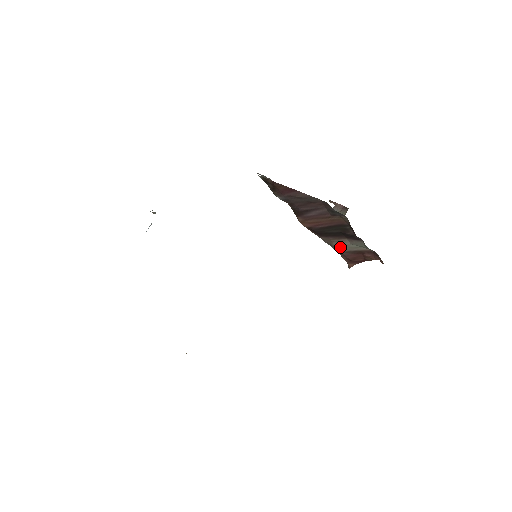
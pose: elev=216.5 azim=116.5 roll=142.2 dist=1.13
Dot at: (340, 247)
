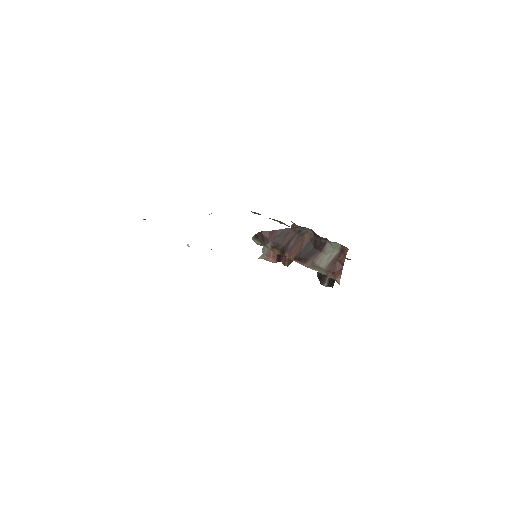
Dot at: (322, 264)
